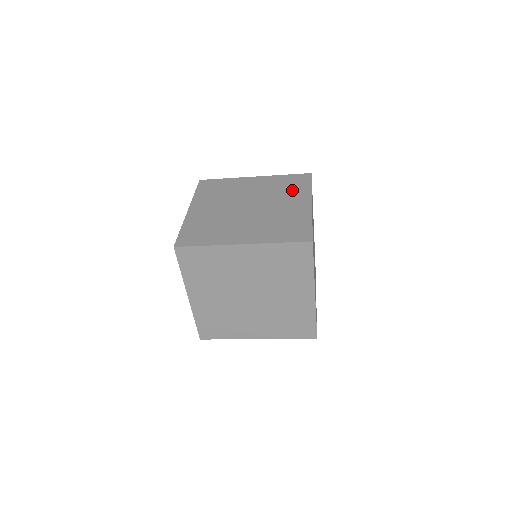
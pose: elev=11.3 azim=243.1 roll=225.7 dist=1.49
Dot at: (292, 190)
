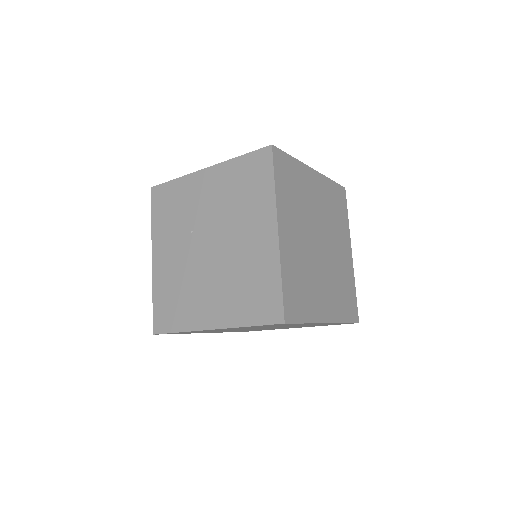
Dot at: (340, 220)
